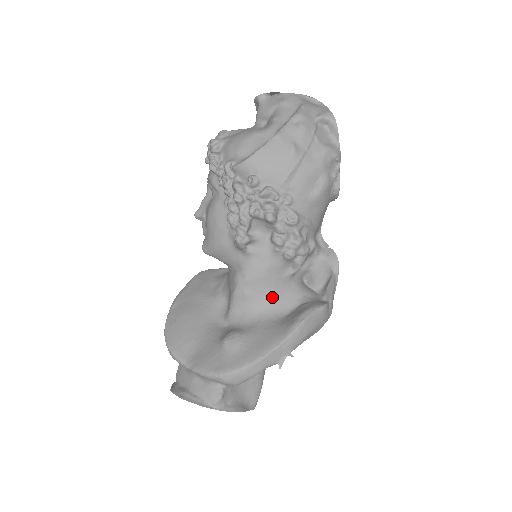
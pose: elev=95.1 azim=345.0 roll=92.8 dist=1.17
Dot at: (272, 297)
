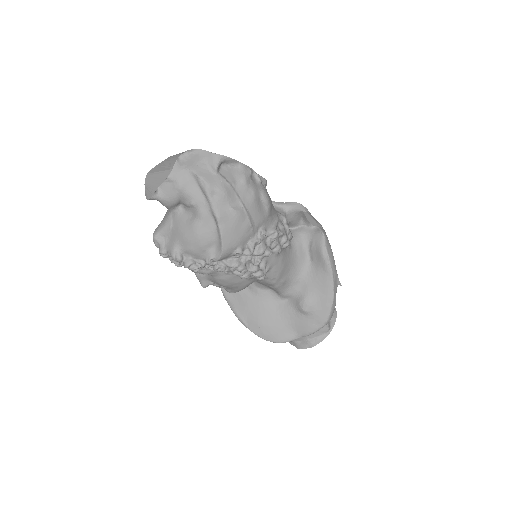
Dot at: (294, 264)
